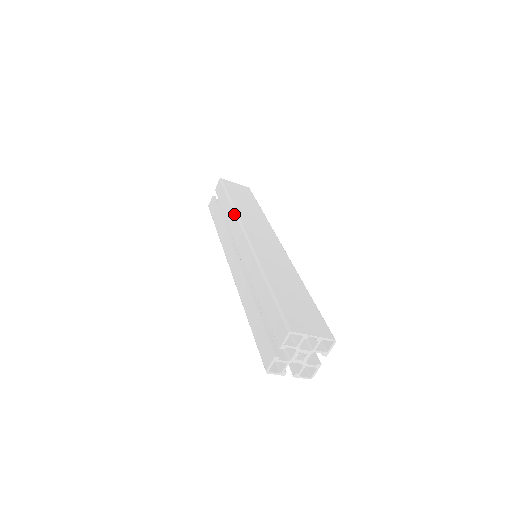
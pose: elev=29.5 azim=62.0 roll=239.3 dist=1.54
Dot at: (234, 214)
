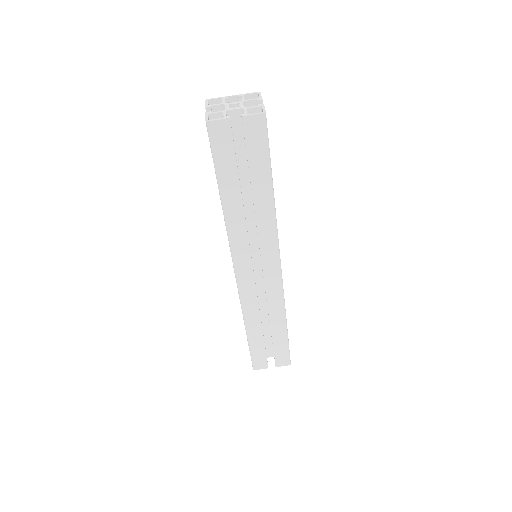
Dot at: occluded
